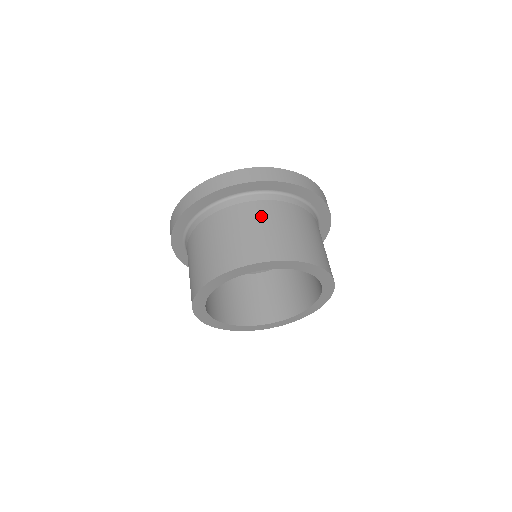
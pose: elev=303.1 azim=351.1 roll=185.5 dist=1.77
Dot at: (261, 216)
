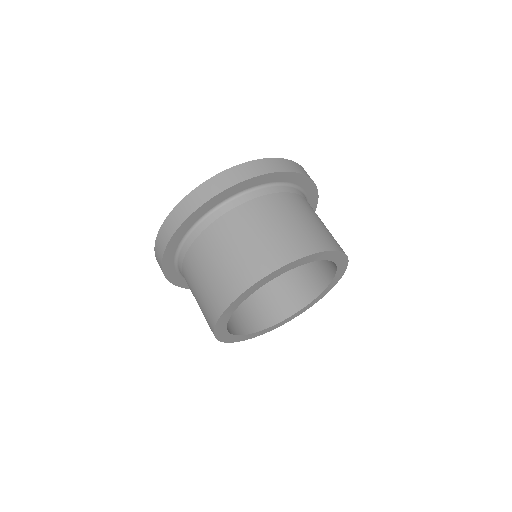
Dot at: (210, 251)
